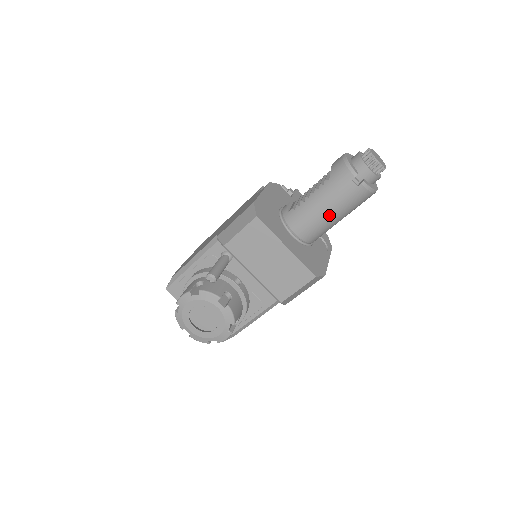
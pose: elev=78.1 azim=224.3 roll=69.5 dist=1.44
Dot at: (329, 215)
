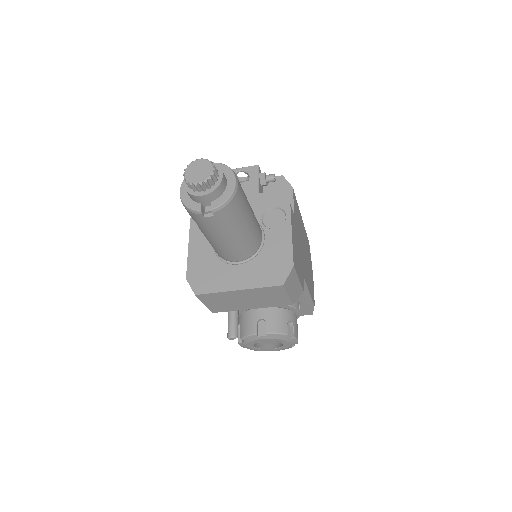
Dot at: (234, 238)
